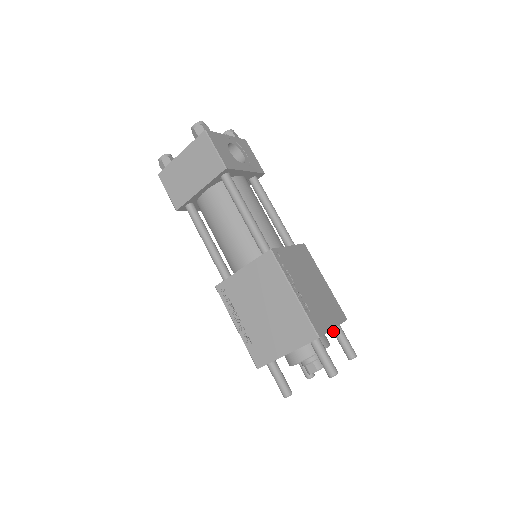
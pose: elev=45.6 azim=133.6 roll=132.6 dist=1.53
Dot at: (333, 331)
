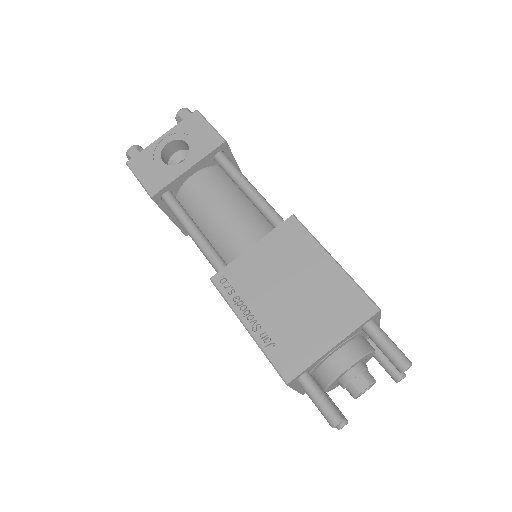
Dot at: (366, 333)
